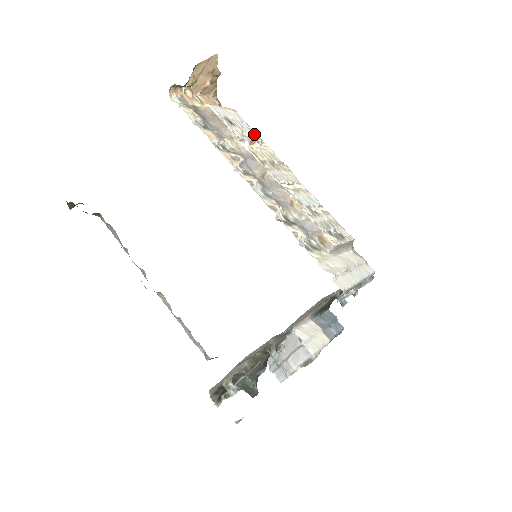
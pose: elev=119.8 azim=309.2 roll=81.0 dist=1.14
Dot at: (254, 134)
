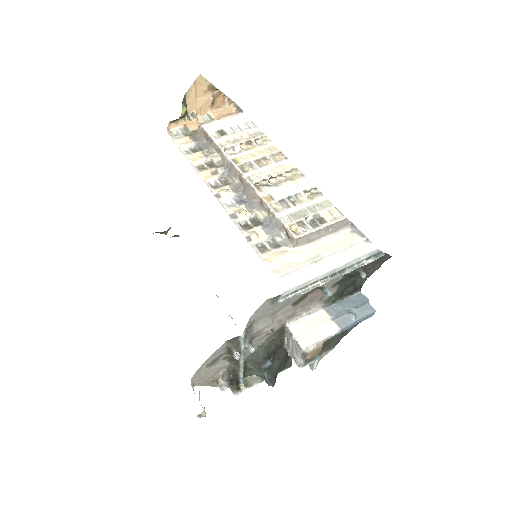
Dot at: (256, 131)
